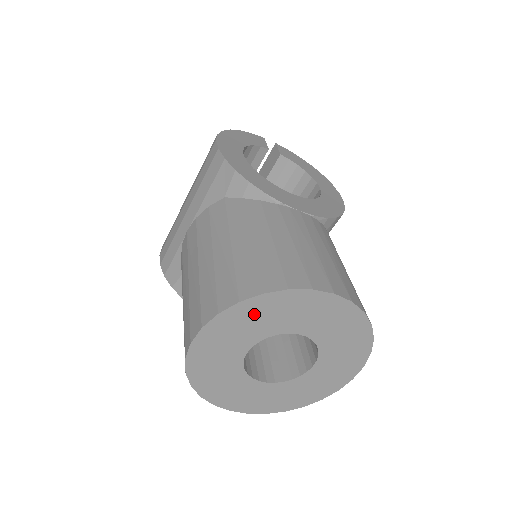
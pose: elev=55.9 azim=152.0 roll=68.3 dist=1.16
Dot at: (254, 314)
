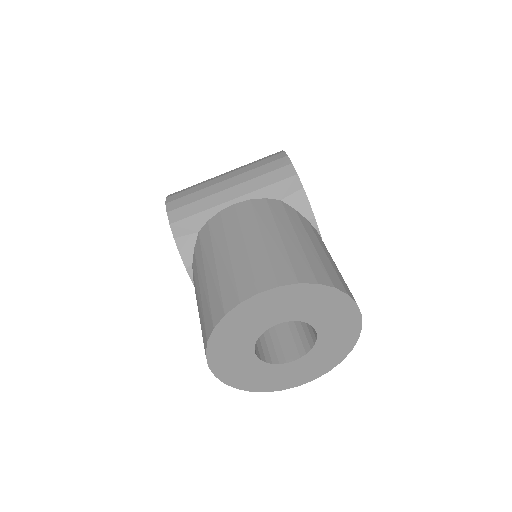
Dot at: (314, 298)
